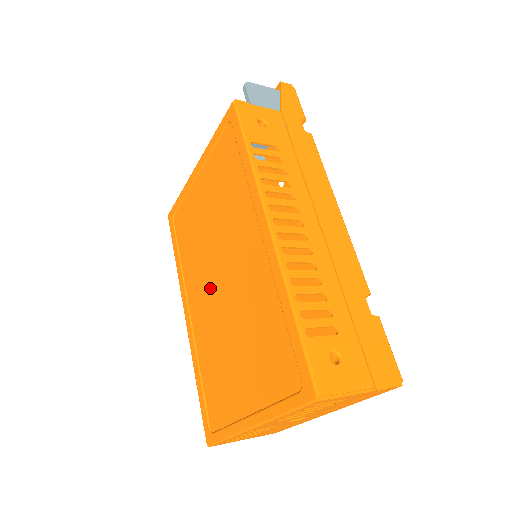
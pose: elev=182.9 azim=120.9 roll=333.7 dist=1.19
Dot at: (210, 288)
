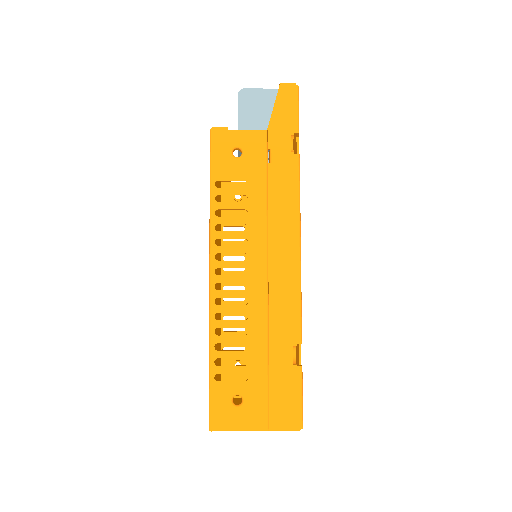
Dot at: occluded
